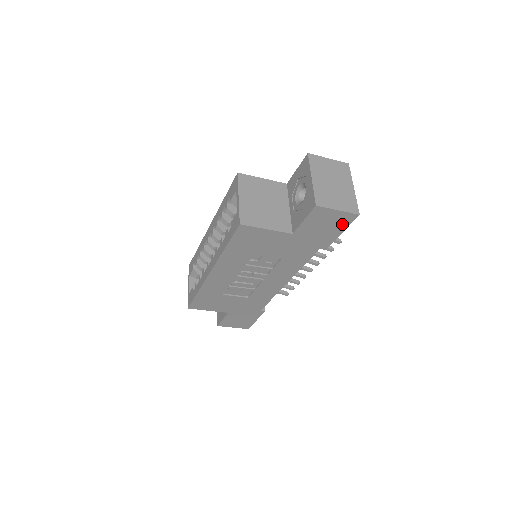
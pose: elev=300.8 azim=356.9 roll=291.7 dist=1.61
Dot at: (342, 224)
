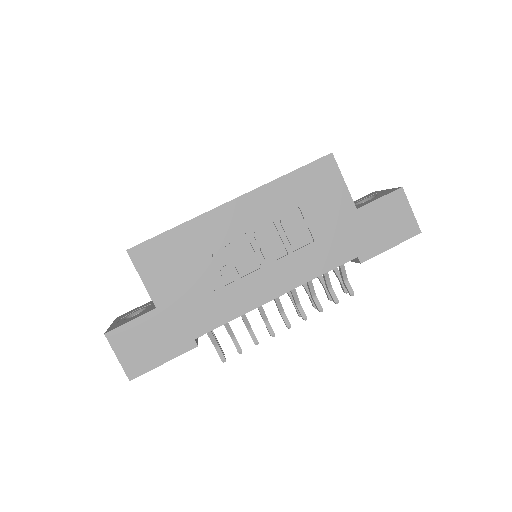
Dot at: (401, 234)
